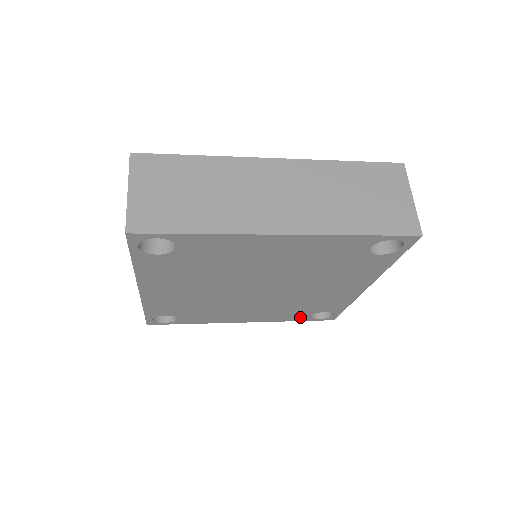
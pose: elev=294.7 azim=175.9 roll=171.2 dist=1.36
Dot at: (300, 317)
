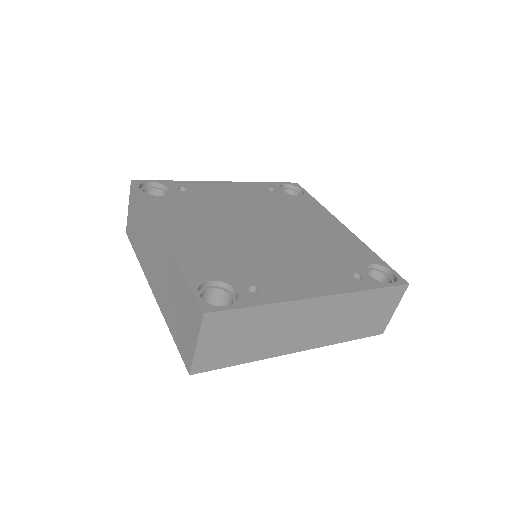
Dot at: occluded
